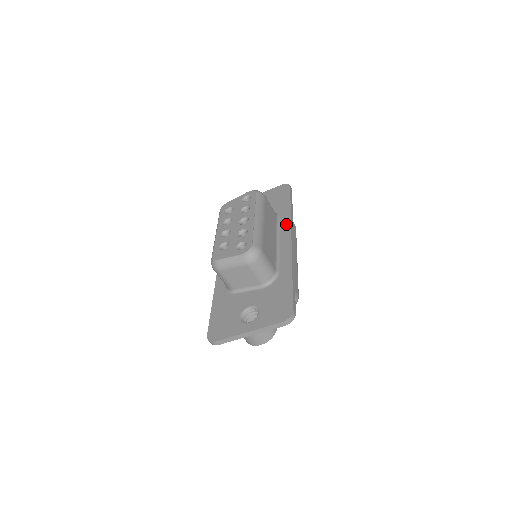
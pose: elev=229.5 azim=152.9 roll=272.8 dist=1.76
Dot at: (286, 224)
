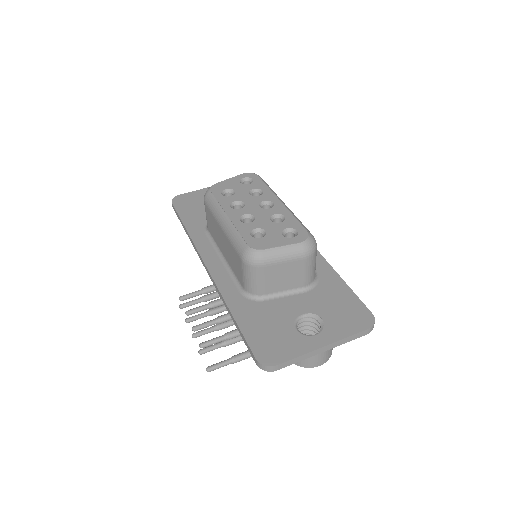
Dot at: occluded
